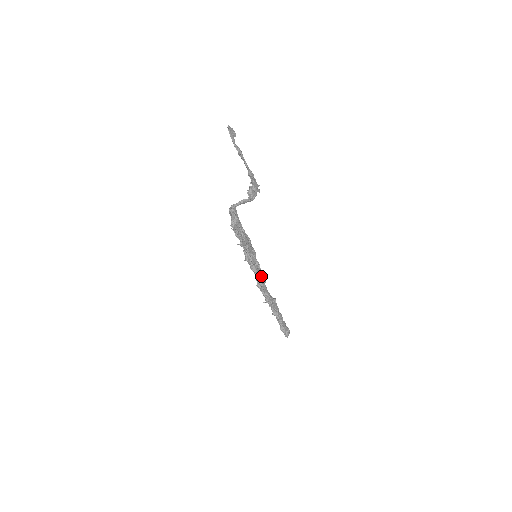
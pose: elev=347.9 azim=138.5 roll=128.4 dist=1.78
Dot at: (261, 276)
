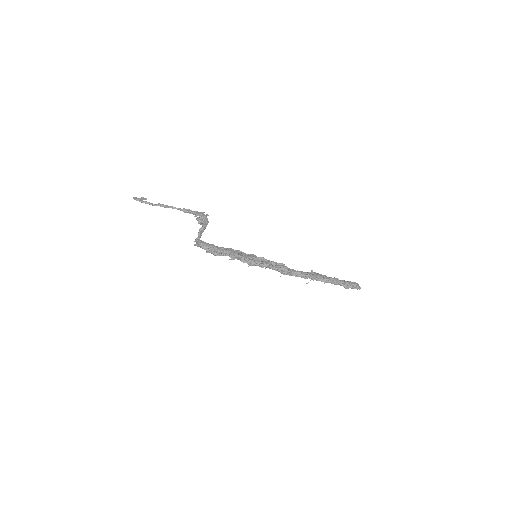
Dot at: (275, 264)
